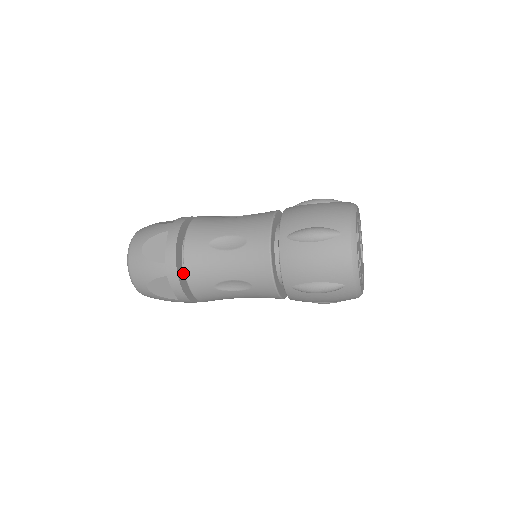
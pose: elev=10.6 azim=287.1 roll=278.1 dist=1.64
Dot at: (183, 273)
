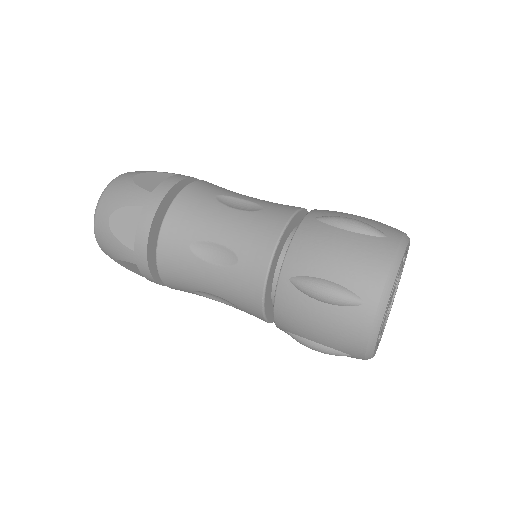
Dot at: occluded
